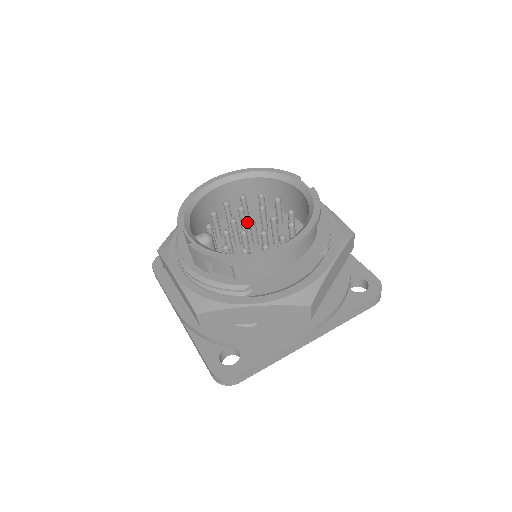
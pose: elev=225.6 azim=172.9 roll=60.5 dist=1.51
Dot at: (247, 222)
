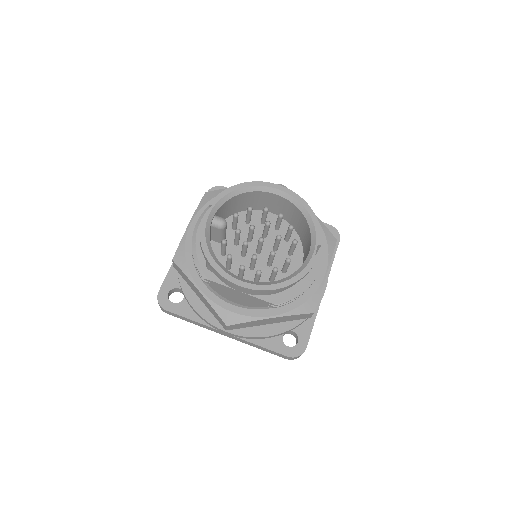
Dot at: (275, 230)
